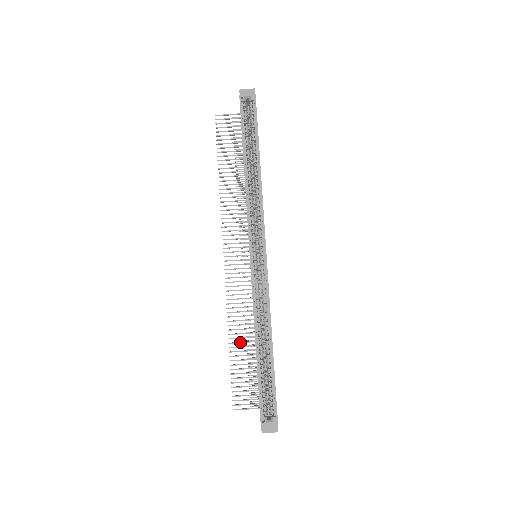
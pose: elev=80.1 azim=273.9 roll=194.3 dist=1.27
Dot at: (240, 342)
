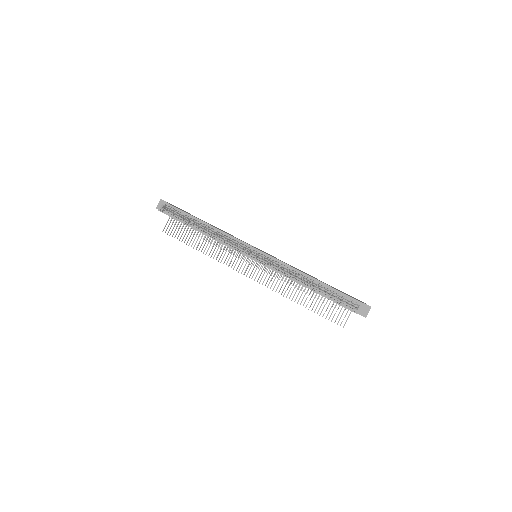
Dot at: (303, 298)
